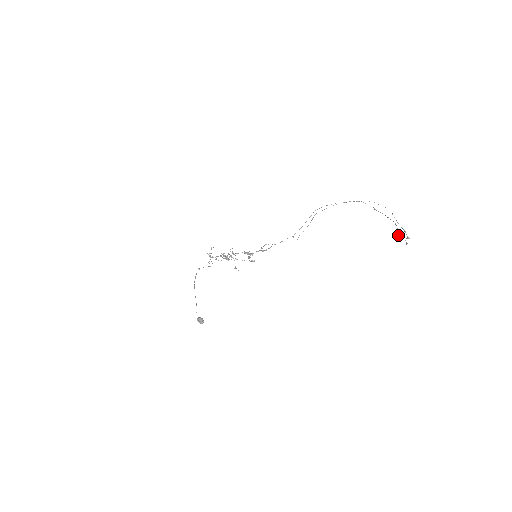
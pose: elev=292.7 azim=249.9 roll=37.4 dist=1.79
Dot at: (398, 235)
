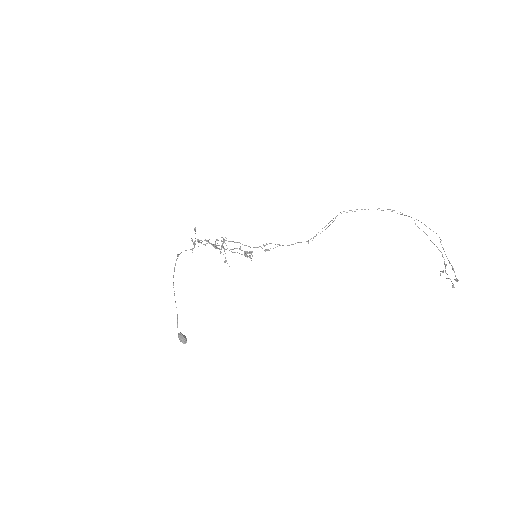
Dot at: (443, 271)
